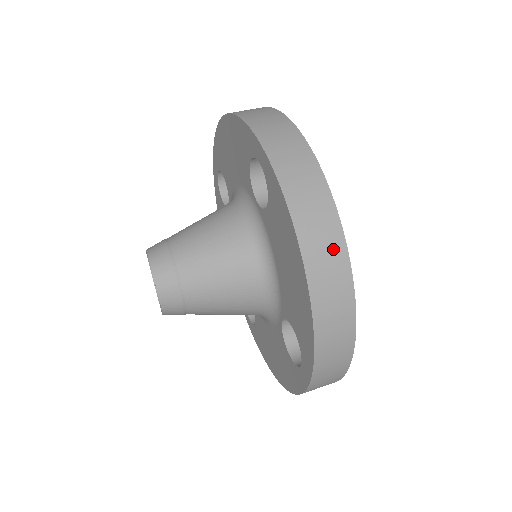
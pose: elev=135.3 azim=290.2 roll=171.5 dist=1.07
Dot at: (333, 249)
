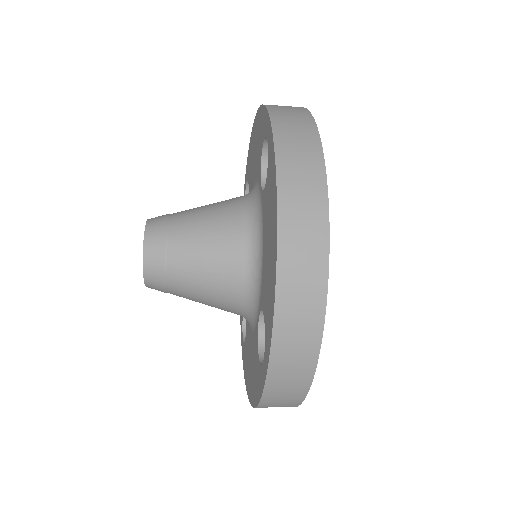
Dot at: (313, 219)
